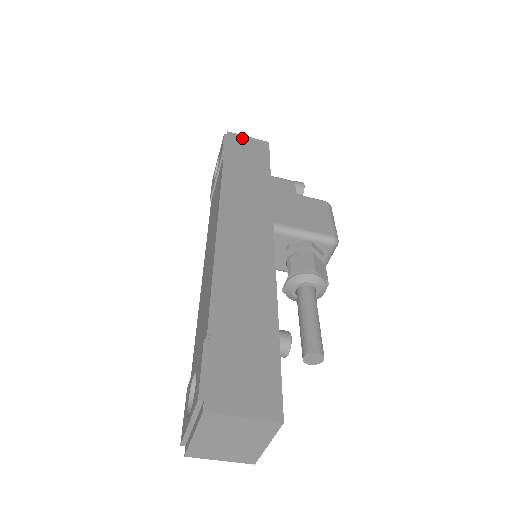
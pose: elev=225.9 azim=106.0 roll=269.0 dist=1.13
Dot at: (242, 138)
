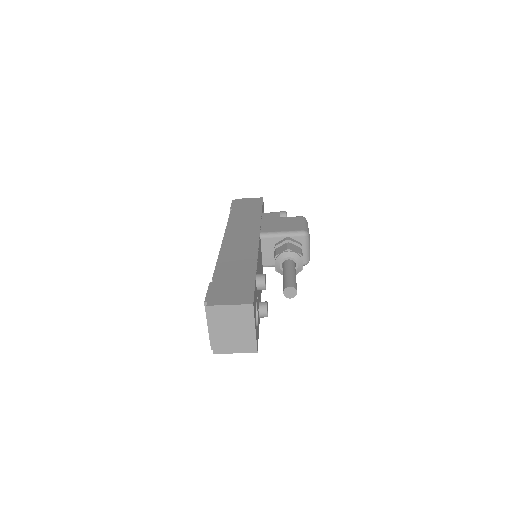
Dot at: (244, 200)
